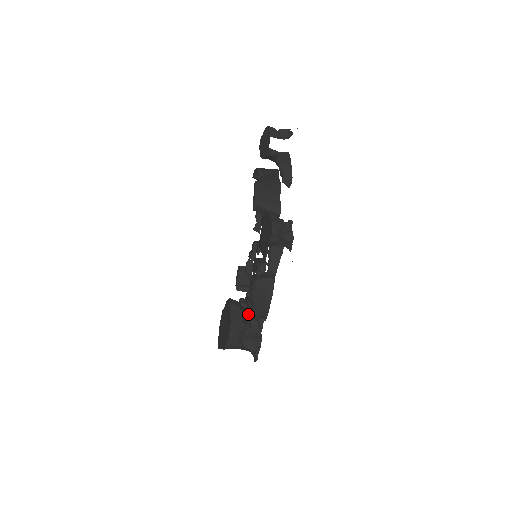
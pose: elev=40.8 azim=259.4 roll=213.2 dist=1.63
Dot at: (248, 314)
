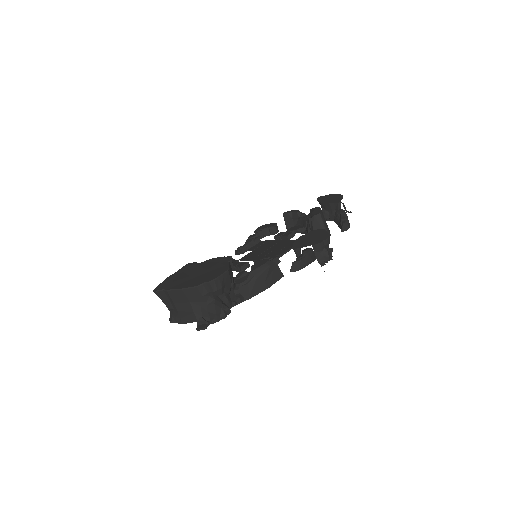
Dot at: occluded
